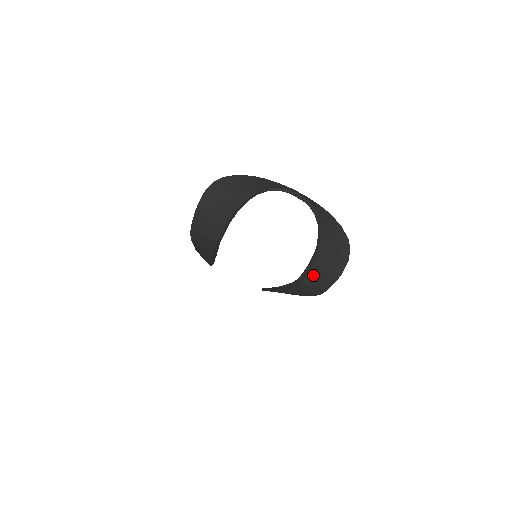
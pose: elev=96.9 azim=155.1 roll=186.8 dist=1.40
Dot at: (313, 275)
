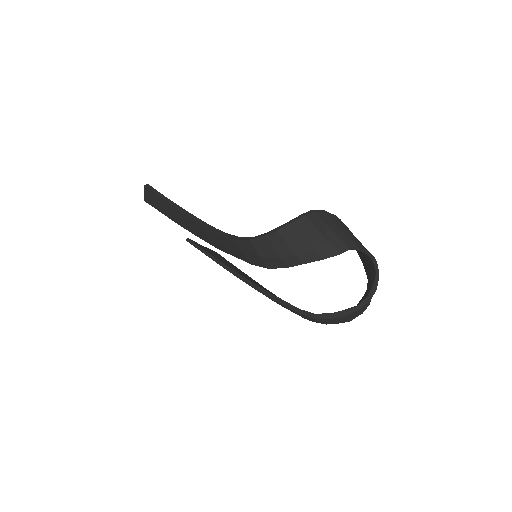
Dot at: (334, 320)
